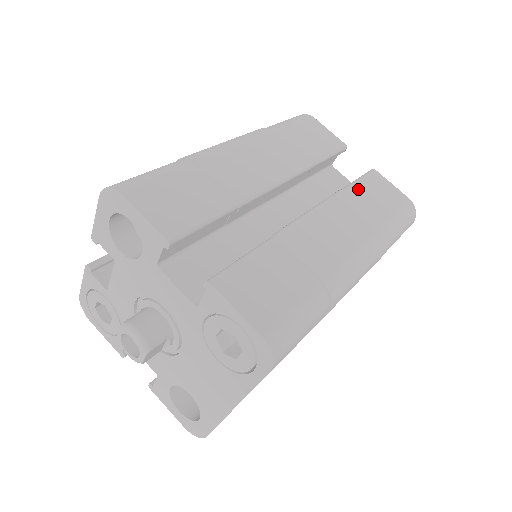
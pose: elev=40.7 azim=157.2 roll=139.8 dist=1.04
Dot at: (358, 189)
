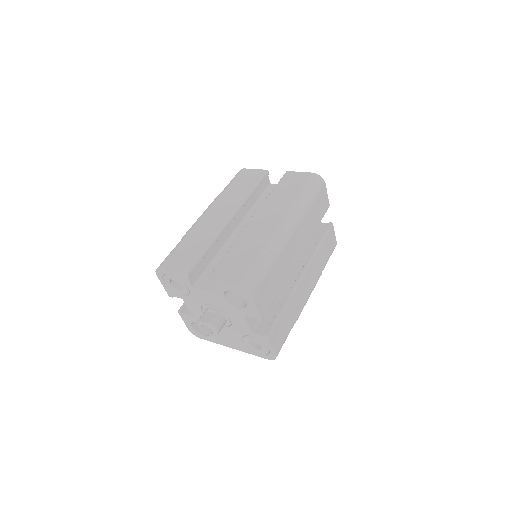
Dot at: (323, 246)
